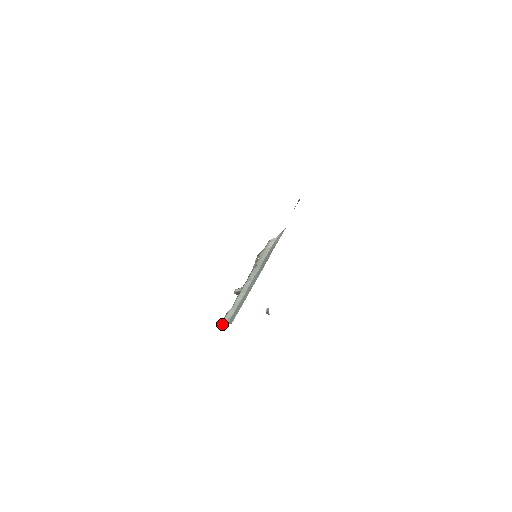
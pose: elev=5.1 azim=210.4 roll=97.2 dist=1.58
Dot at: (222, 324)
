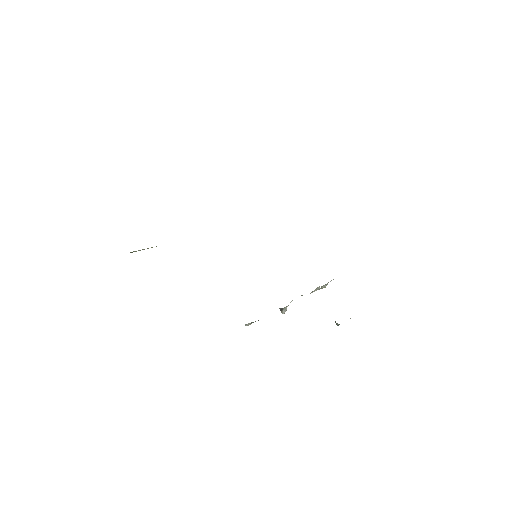
Dot at: occluded
